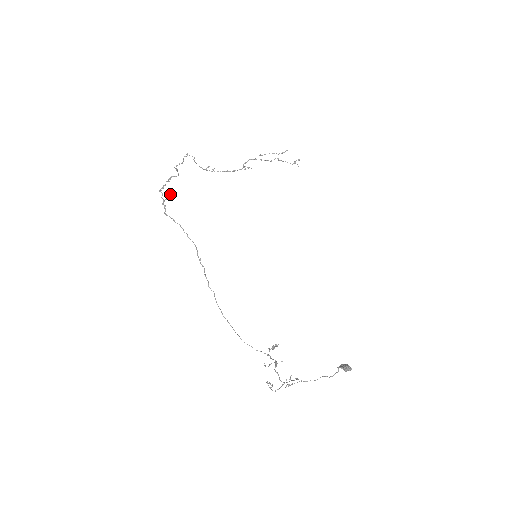
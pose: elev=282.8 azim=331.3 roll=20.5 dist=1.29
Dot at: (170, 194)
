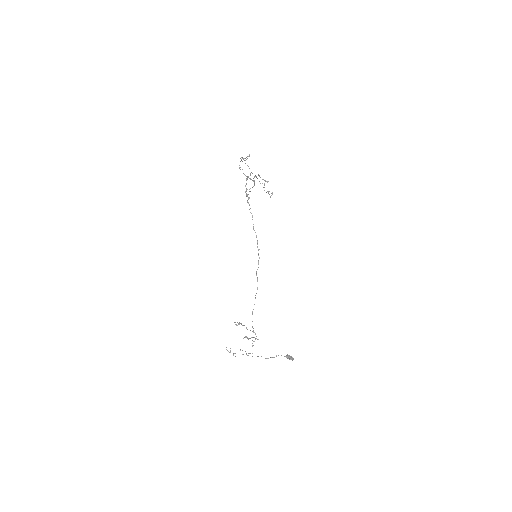
Dot at: (252, 187)
